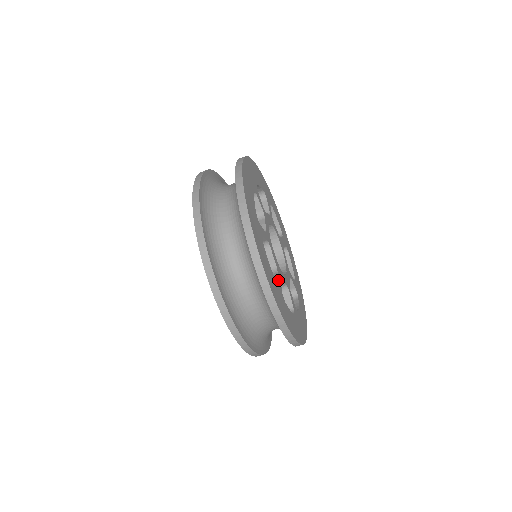
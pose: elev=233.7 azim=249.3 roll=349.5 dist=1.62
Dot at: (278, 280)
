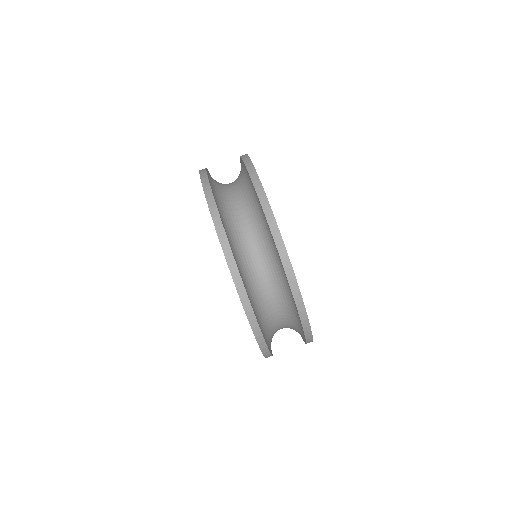
Dot at: occluded
